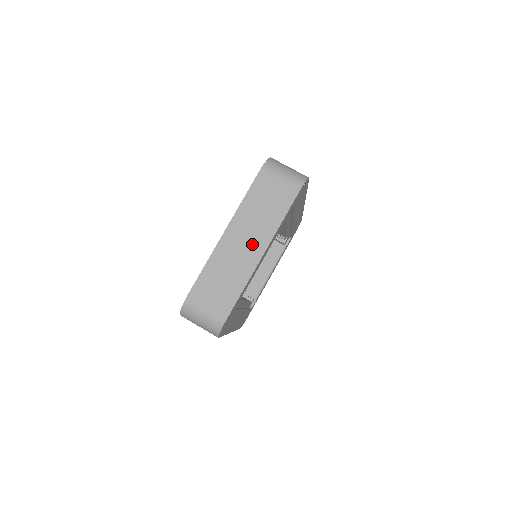
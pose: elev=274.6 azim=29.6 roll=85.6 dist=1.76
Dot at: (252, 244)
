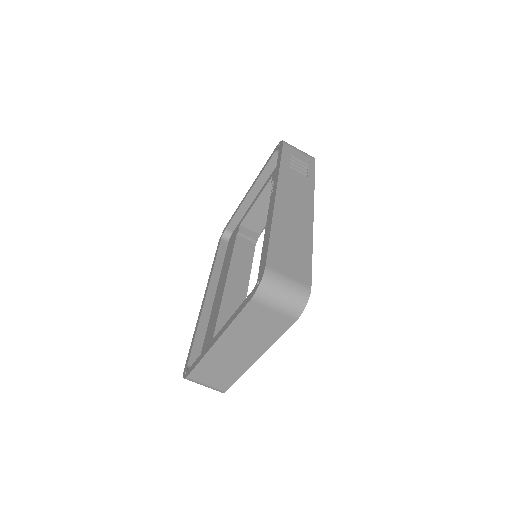
Dot at: (245, 352)
